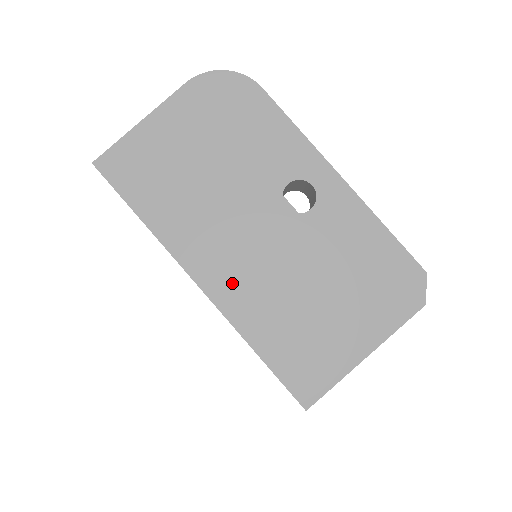
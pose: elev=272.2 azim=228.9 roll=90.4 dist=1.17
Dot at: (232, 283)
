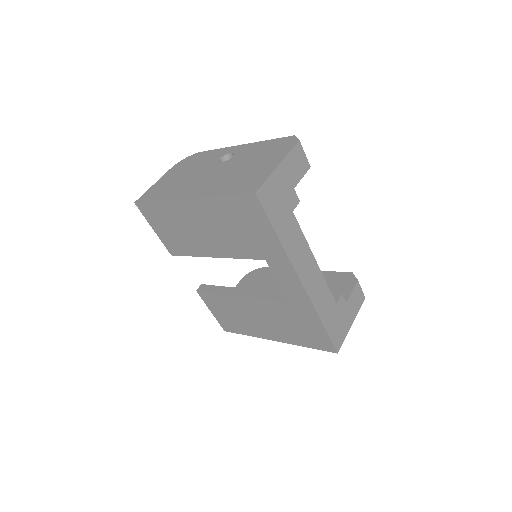
Dot at: (203, 189)
